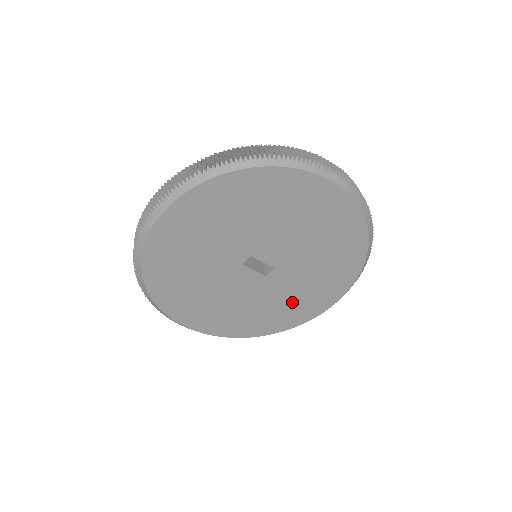
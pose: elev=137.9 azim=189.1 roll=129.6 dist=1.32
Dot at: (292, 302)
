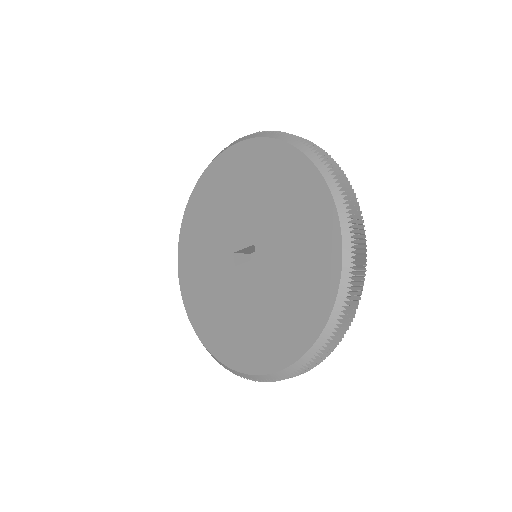
Dot at: (301, 260)
